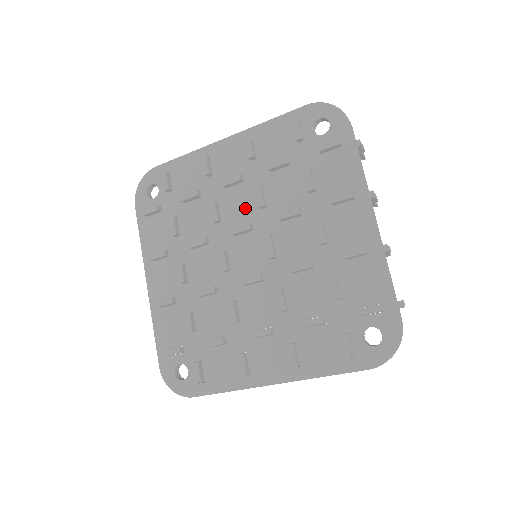
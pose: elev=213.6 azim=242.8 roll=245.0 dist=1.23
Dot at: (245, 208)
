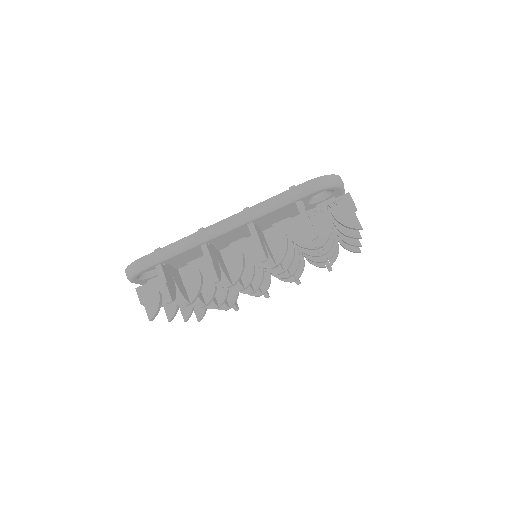
Dot at: occluded
